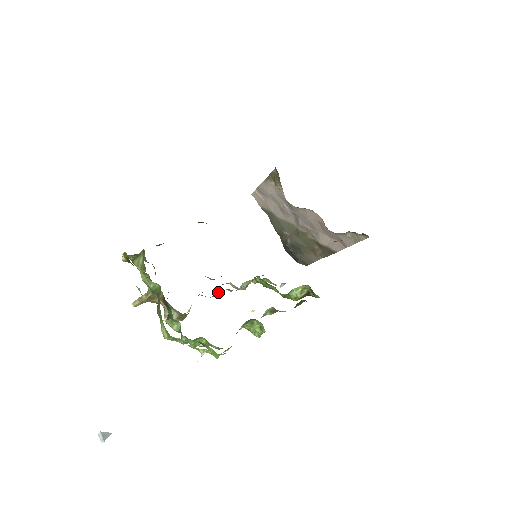
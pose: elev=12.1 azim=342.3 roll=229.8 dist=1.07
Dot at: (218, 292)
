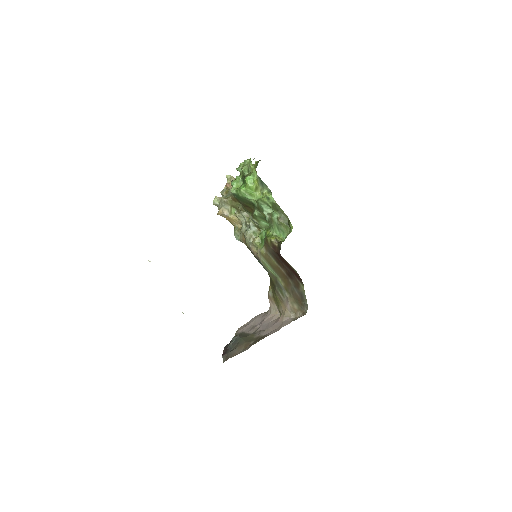
Dot at: (247, 214)
